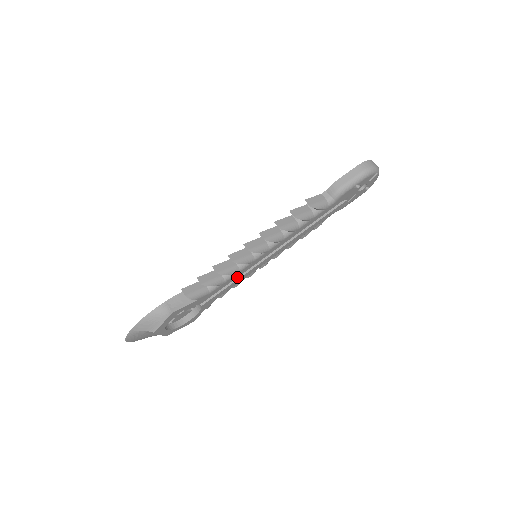
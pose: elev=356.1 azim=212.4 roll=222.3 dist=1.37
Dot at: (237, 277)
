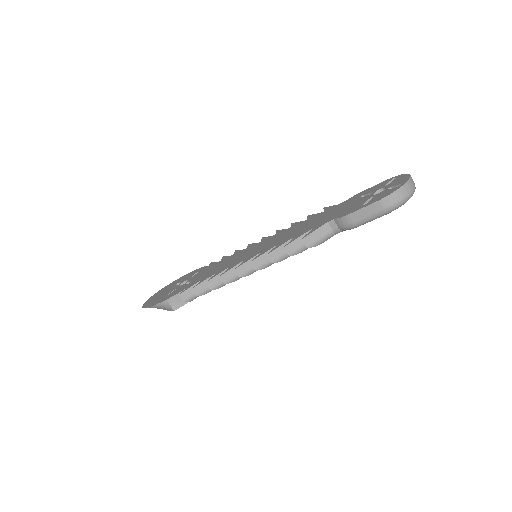
Dot at: occluded
